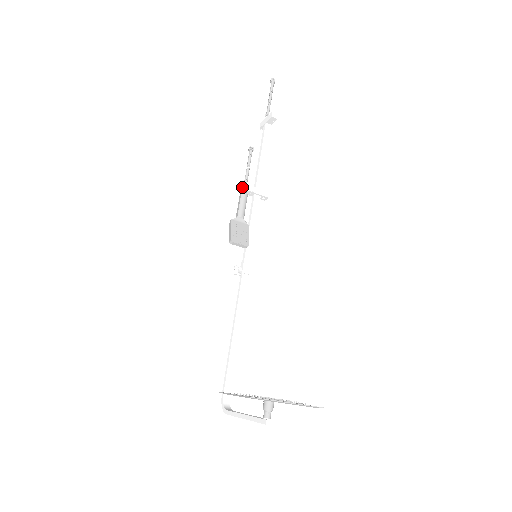
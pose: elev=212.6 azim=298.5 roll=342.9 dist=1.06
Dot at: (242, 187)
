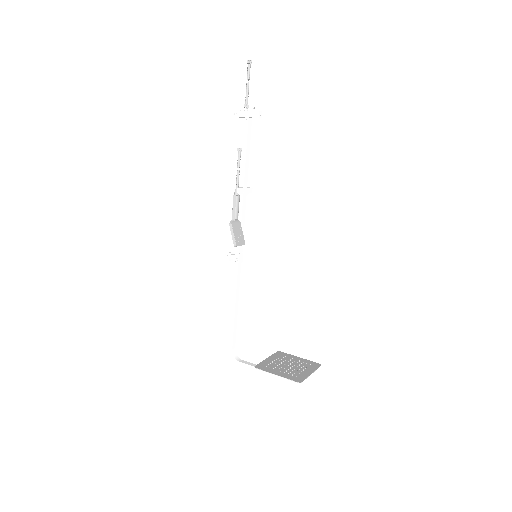
Dot at: (235, 190)
